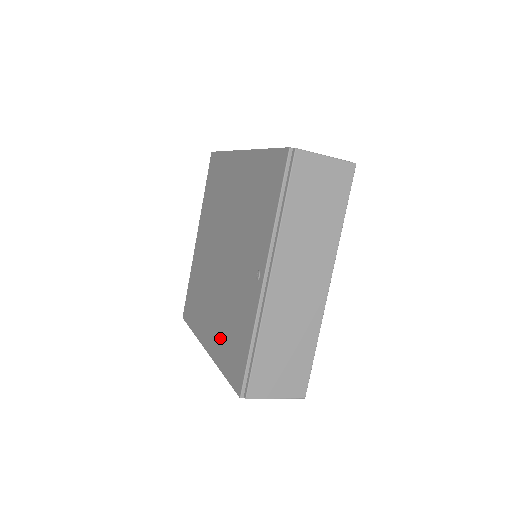
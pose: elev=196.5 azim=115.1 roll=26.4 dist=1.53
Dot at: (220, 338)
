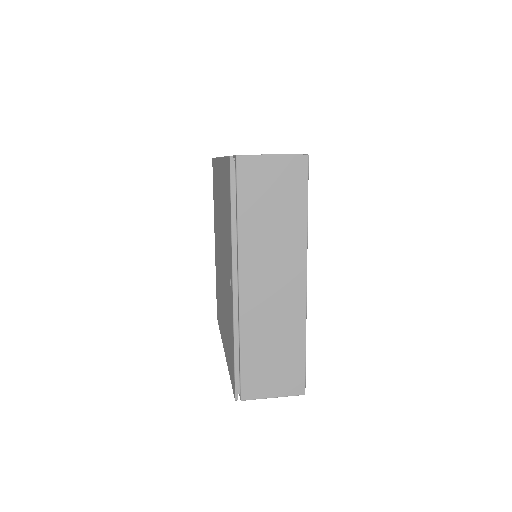
Dot at: (226, 341)
